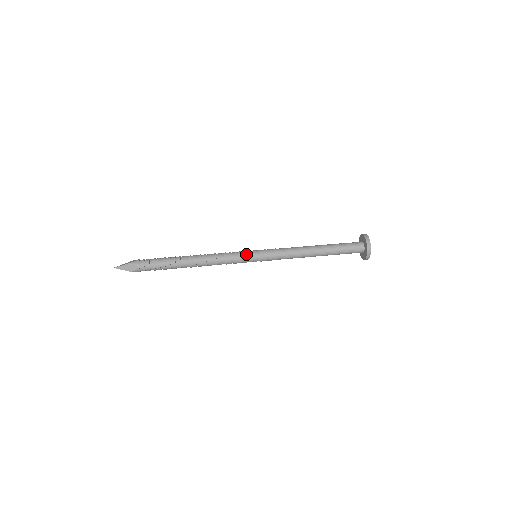
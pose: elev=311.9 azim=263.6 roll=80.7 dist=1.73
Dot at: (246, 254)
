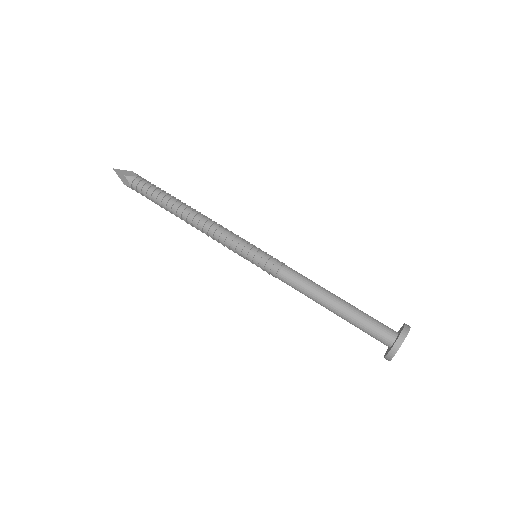
Dot at: (242, 248)
